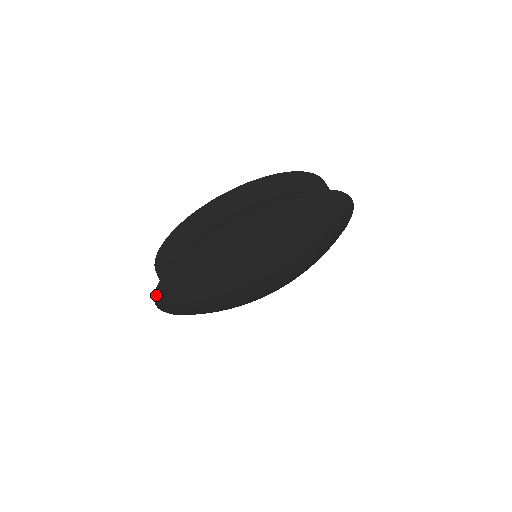
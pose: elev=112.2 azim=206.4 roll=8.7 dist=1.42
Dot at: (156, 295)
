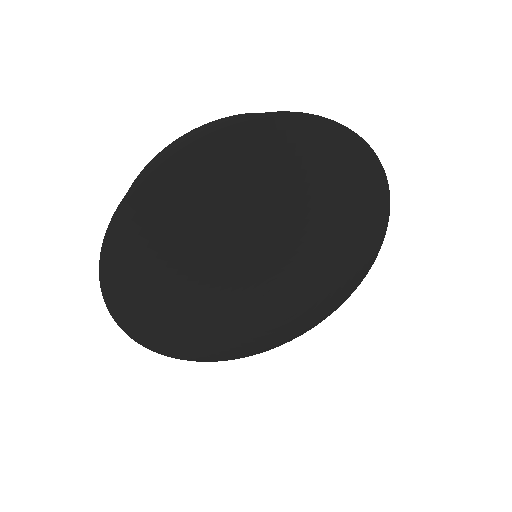
Dot at: (136, 341)
